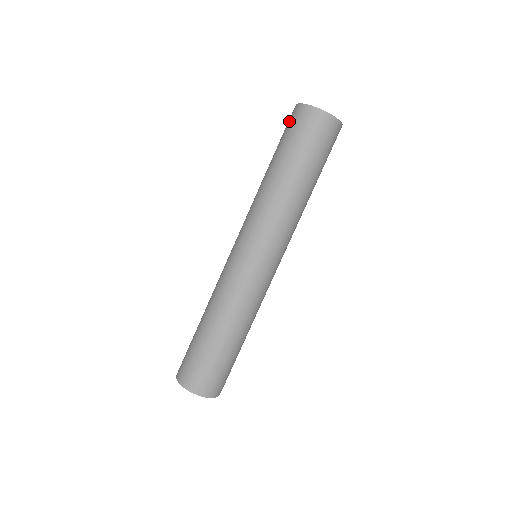
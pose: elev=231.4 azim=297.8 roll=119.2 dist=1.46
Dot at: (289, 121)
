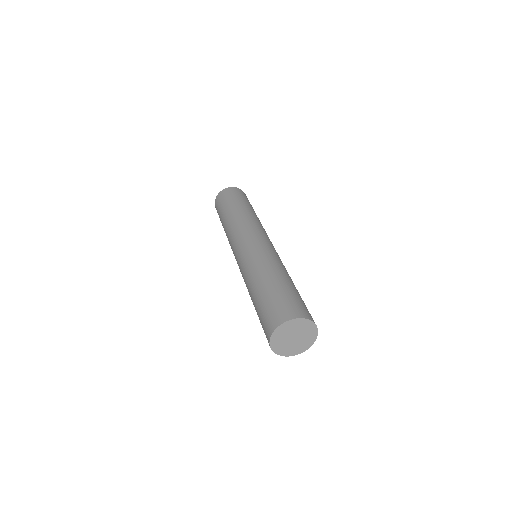
Dot at: occluded
